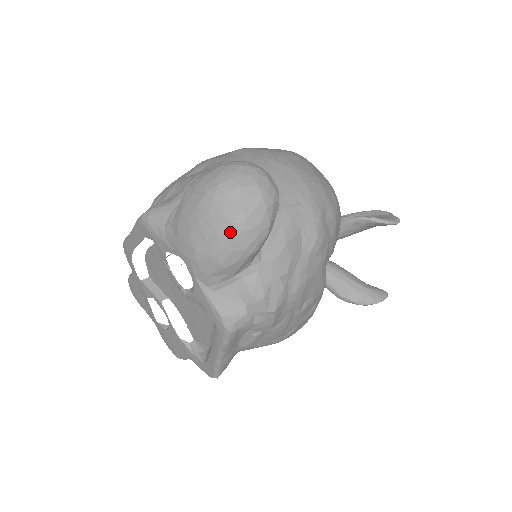
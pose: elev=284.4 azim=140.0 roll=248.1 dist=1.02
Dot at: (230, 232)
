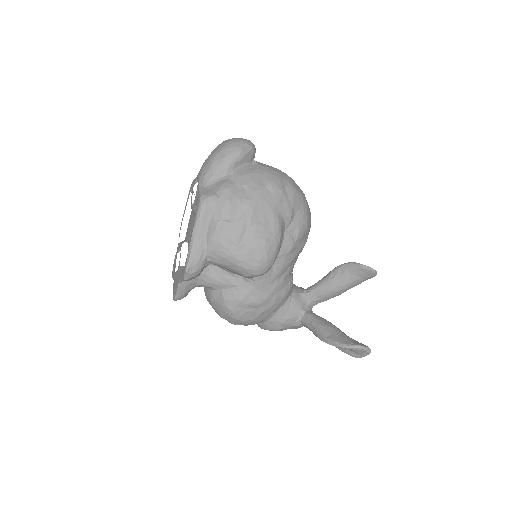
Dot at: (221, 149)
